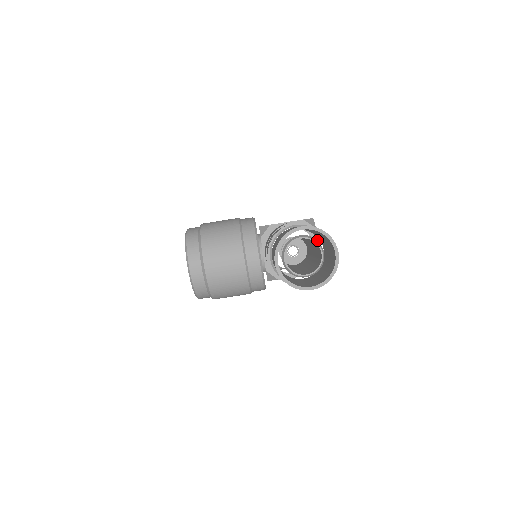
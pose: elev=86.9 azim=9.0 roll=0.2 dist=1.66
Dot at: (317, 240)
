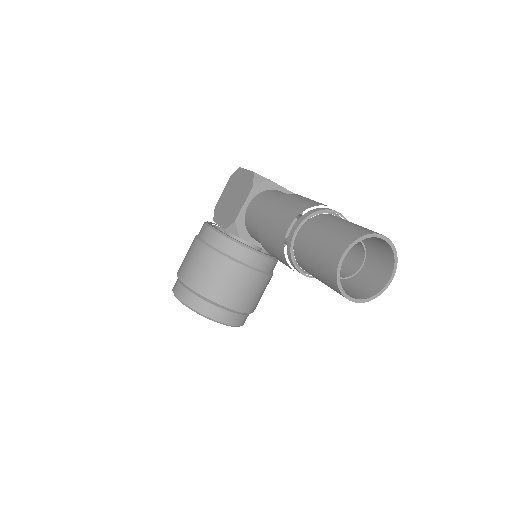
Dot at: (279, 186)
